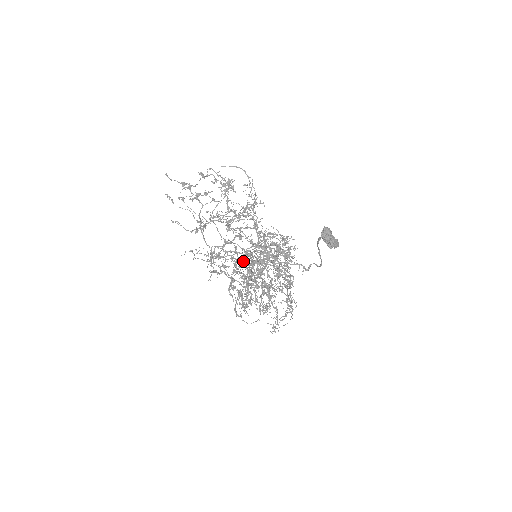
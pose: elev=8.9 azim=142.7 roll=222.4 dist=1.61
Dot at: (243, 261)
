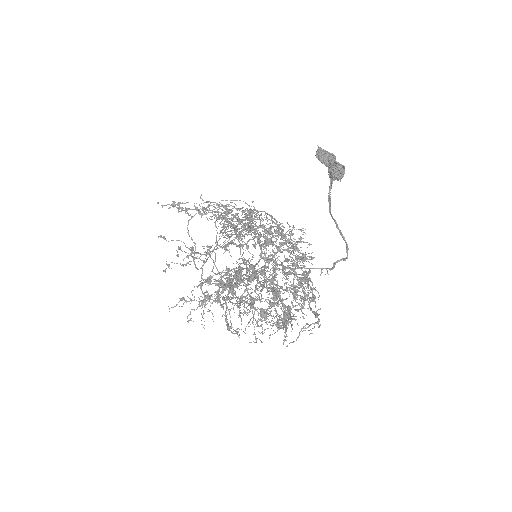
Dot at: (246, 288)
